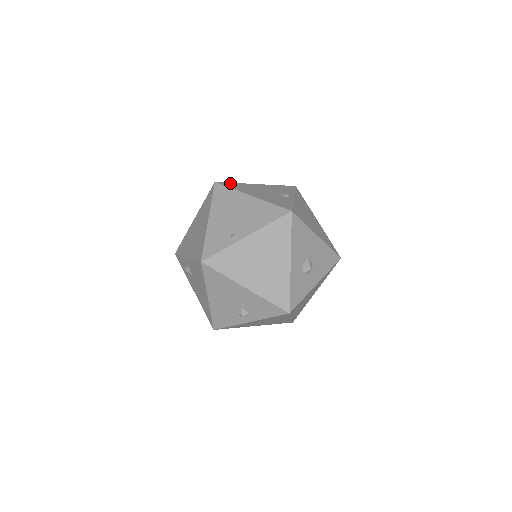
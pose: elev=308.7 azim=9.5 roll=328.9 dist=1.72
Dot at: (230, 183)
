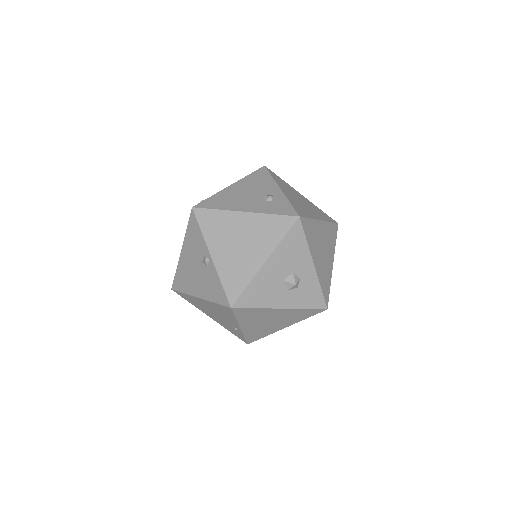
Dot at: (175, 279)
